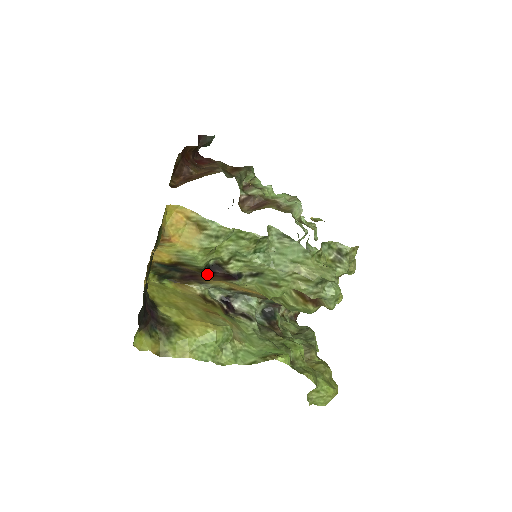
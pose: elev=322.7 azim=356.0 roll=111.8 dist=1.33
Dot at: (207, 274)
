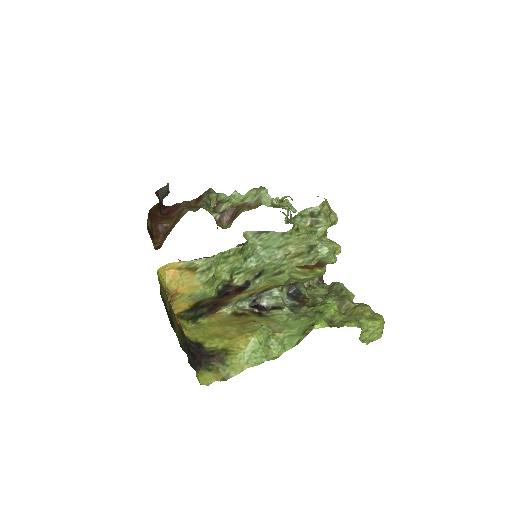
Dot at: (224, 297)
